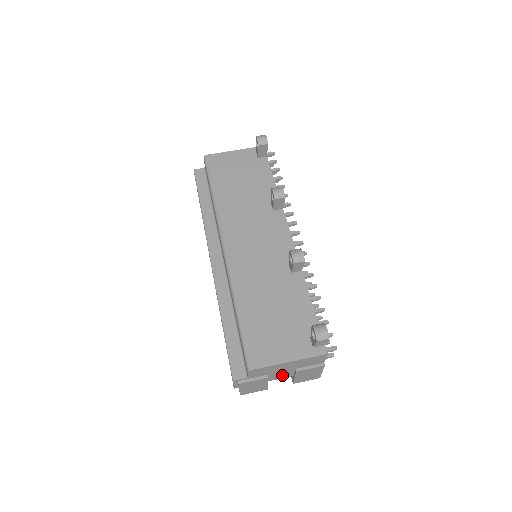
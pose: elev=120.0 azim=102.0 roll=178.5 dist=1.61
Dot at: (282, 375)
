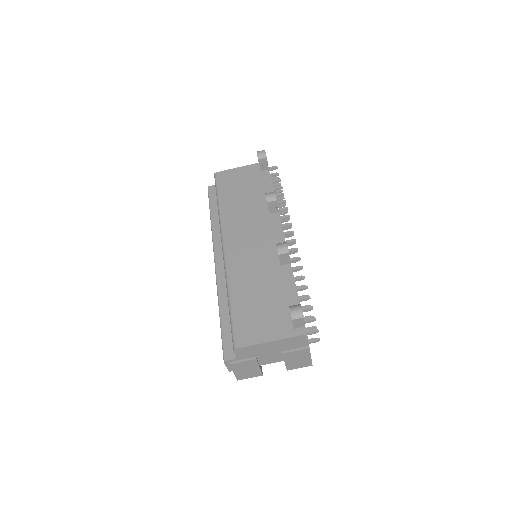
Dot at: (272, 359)
